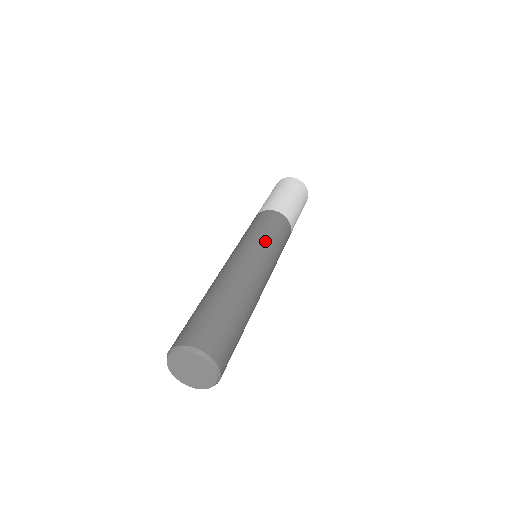
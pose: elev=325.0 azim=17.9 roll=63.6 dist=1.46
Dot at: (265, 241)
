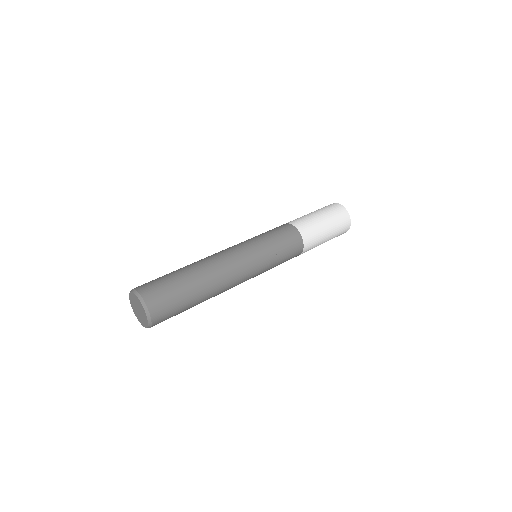
Dot at: (260, 245)
